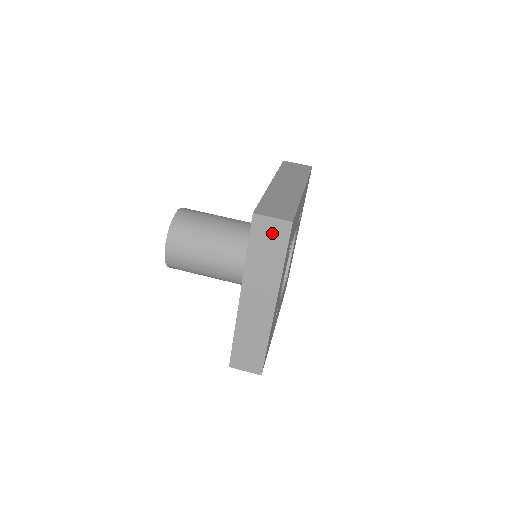
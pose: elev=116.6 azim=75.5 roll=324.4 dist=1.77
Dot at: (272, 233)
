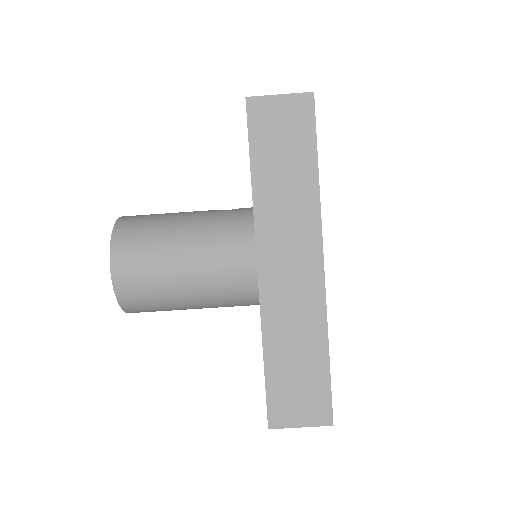
Dot at: occluded
